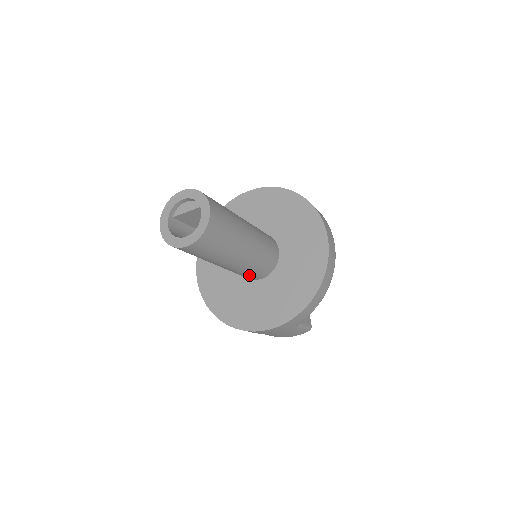
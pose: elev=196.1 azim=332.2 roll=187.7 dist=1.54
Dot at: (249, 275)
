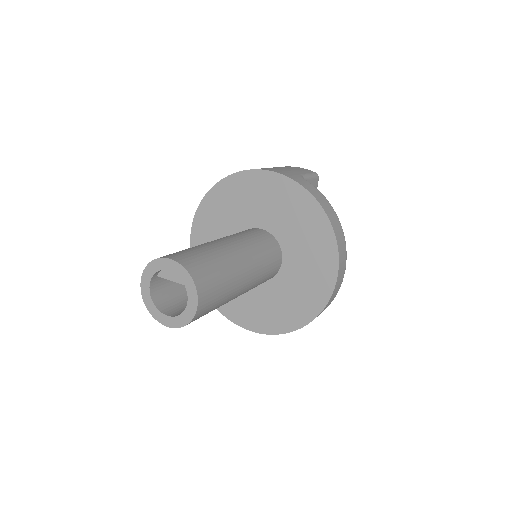
Dot at: occluded
